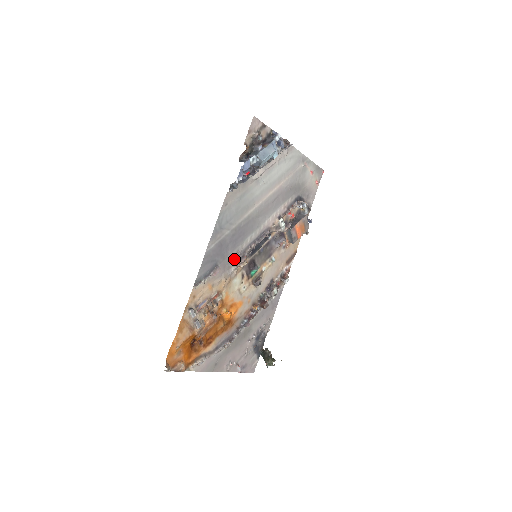
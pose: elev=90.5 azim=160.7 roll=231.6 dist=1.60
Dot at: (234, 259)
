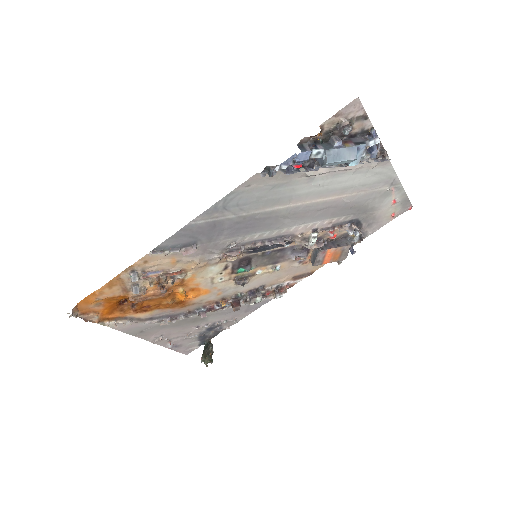
Dot at: (224, 247)
